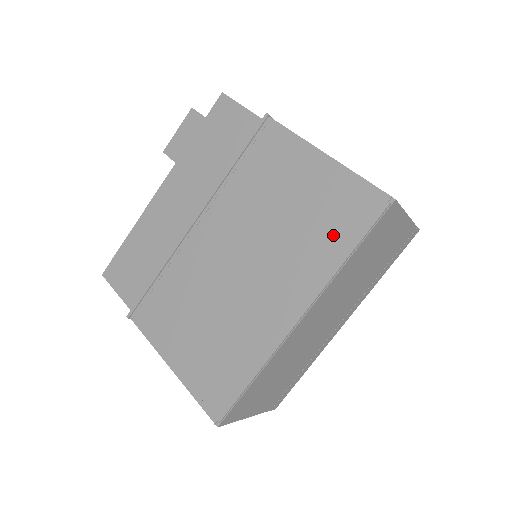
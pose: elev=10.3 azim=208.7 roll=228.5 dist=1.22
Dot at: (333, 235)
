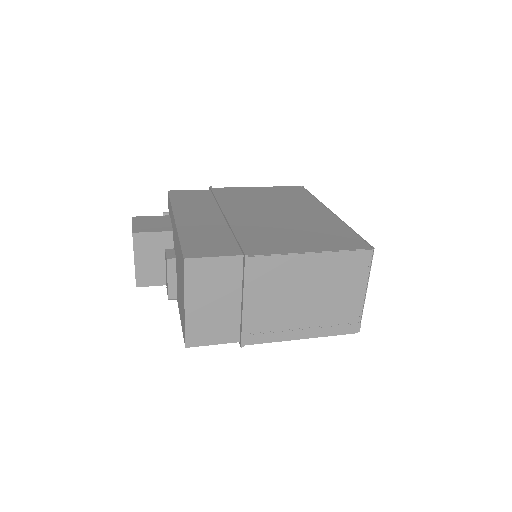
Dot at: (299, 196)
